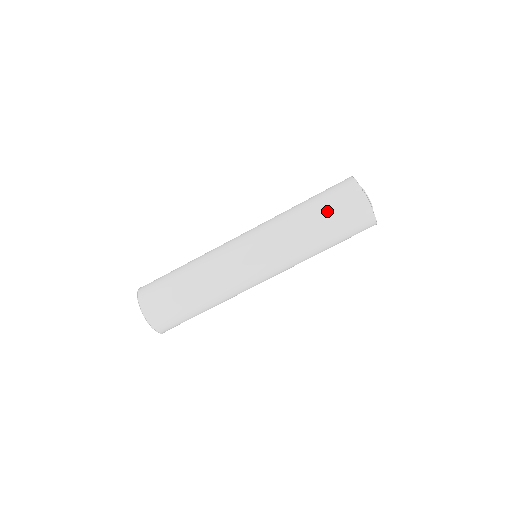
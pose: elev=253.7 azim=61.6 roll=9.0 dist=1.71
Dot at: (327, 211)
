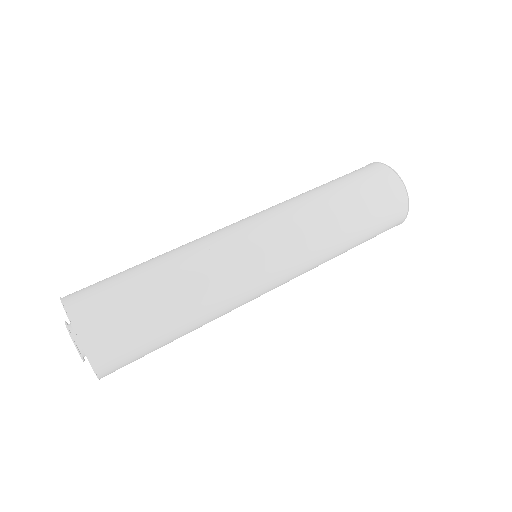
Dot at: (335, 179)
